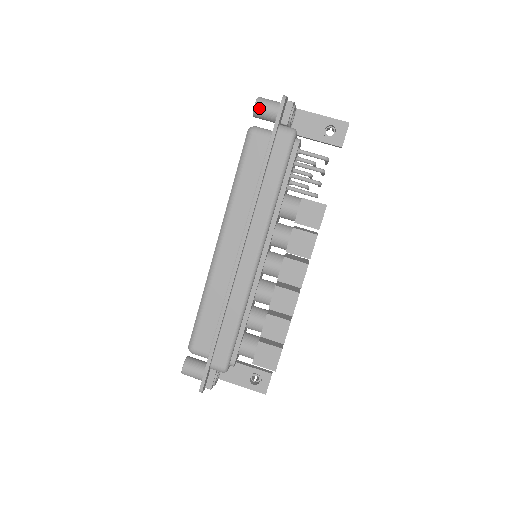
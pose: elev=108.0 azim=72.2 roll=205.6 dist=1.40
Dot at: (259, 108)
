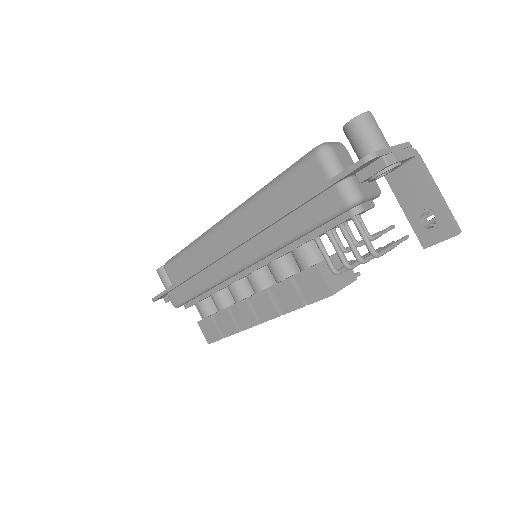
Dot at: (350, 131)
